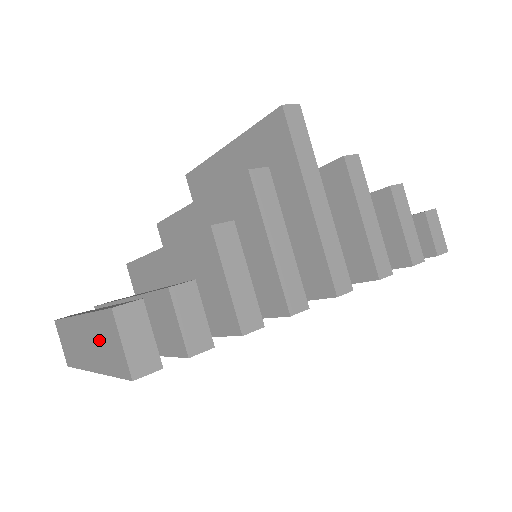
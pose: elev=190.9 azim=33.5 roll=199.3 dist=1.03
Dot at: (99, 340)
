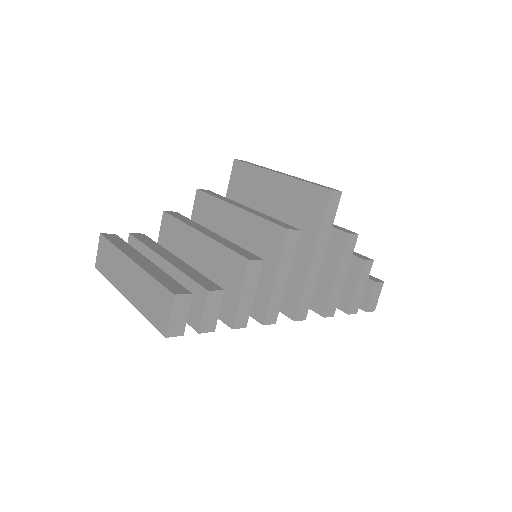
Dot at: (148, 293)
